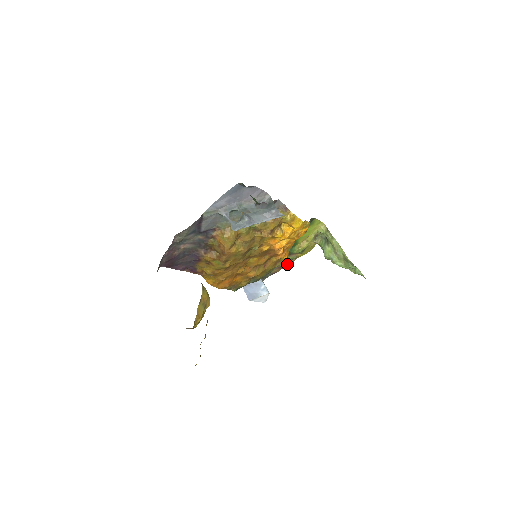
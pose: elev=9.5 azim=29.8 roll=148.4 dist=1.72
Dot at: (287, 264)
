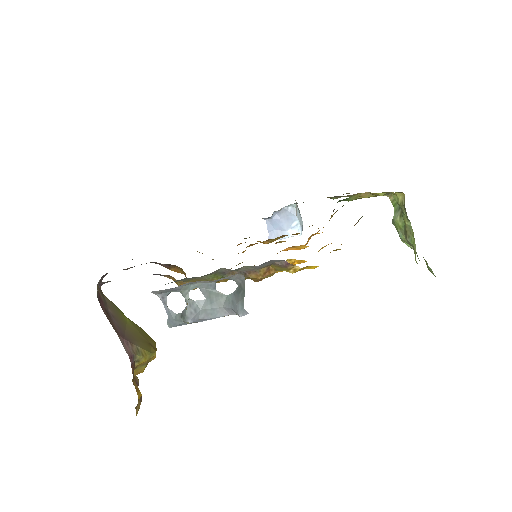
Dot at: (343, 194)
